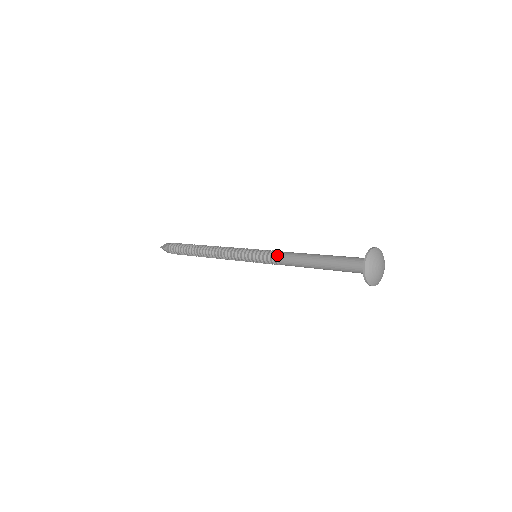
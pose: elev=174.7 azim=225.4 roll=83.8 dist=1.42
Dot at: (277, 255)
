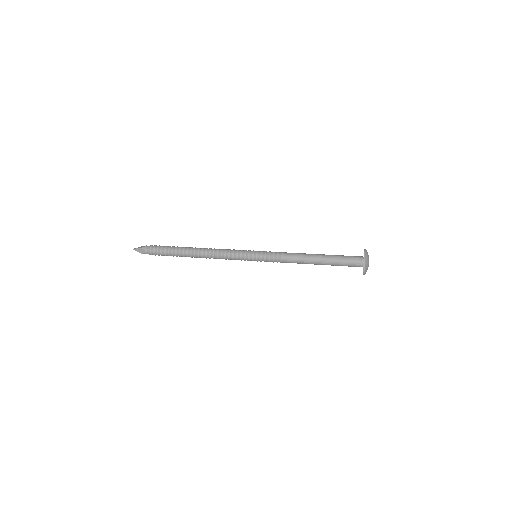
Dot at: (281, 260)
